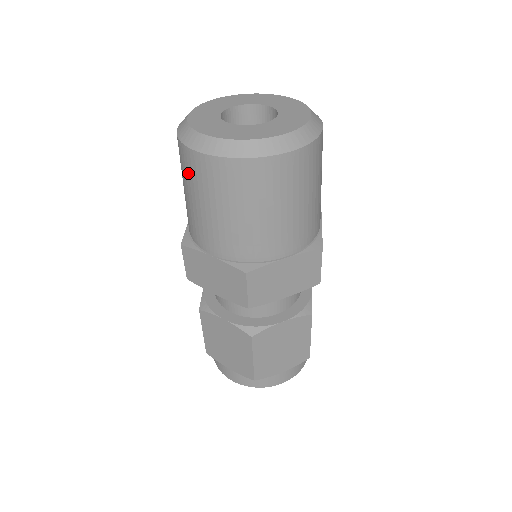
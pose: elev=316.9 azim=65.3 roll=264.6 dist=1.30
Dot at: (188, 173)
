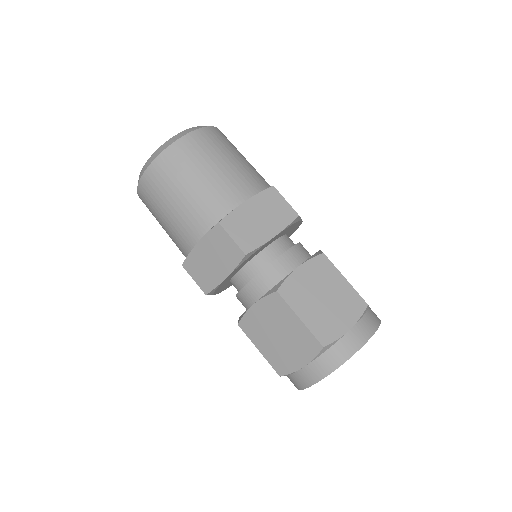
Dot at: (184, 162)
